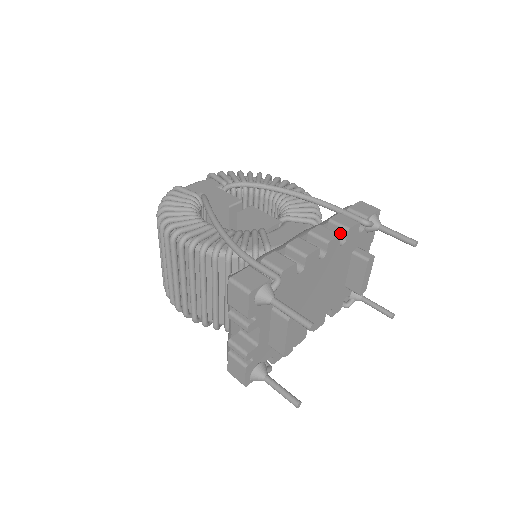
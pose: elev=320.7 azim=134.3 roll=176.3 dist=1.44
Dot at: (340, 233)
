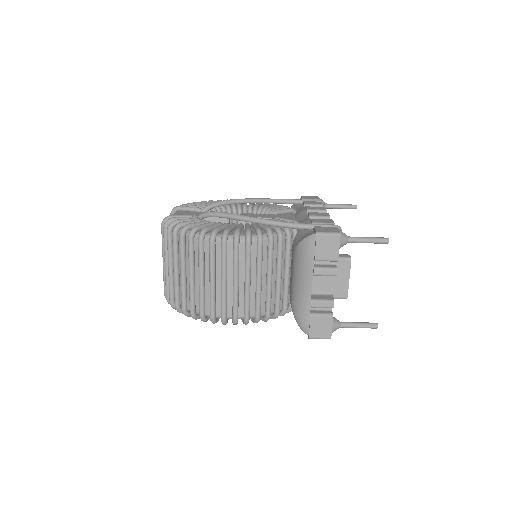
Dot at: occluded
